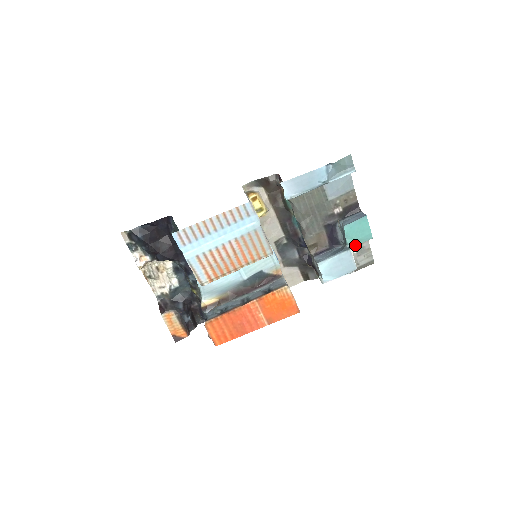
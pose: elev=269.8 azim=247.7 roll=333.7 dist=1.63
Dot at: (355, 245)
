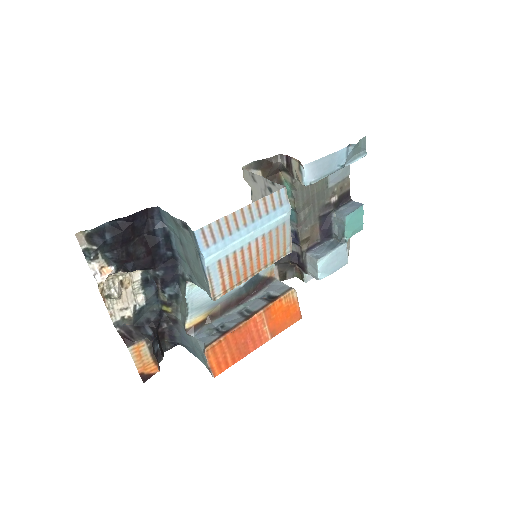
Dot at: (350, 237)
